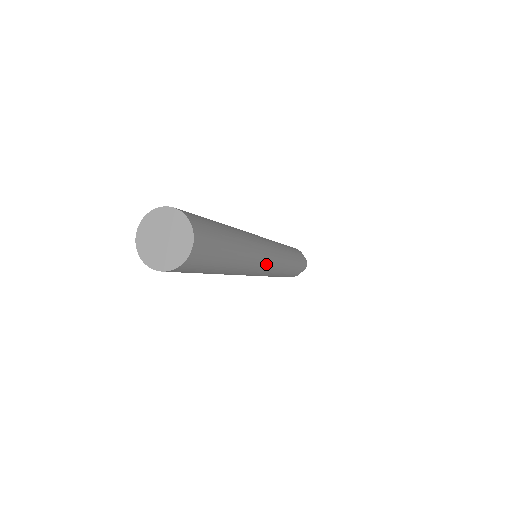
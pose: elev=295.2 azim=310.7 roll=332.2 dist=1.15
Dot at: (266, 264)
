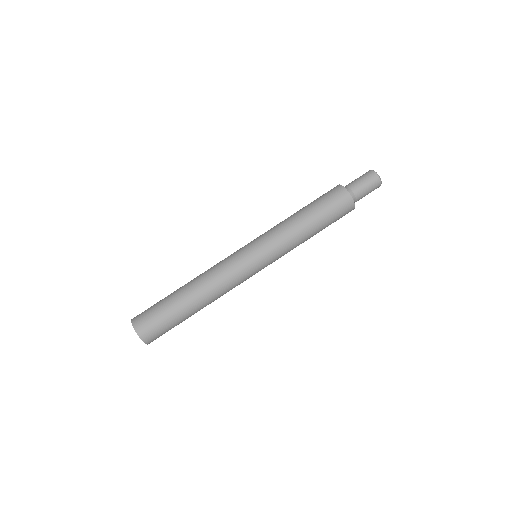
Dot at: occluded
